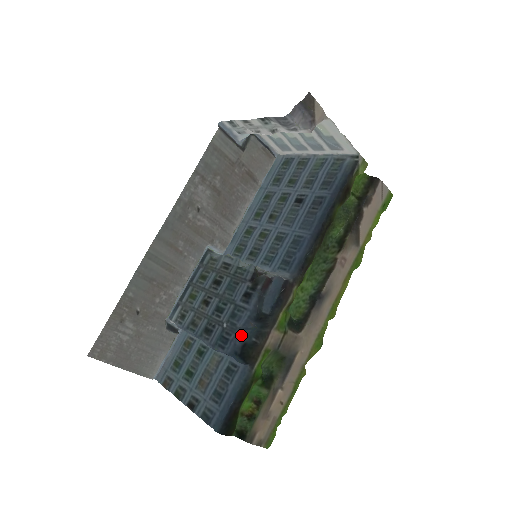
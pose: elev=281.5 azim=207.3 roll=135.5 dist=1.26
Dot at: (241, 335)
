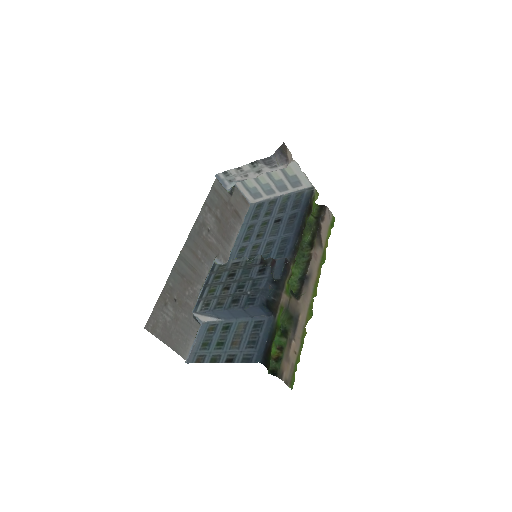
Dot at: (264, 294)
